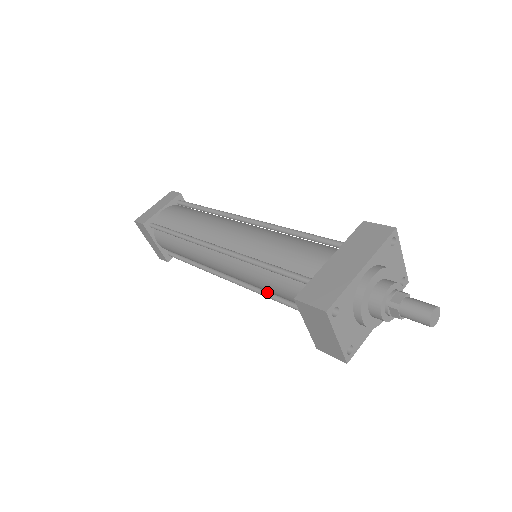
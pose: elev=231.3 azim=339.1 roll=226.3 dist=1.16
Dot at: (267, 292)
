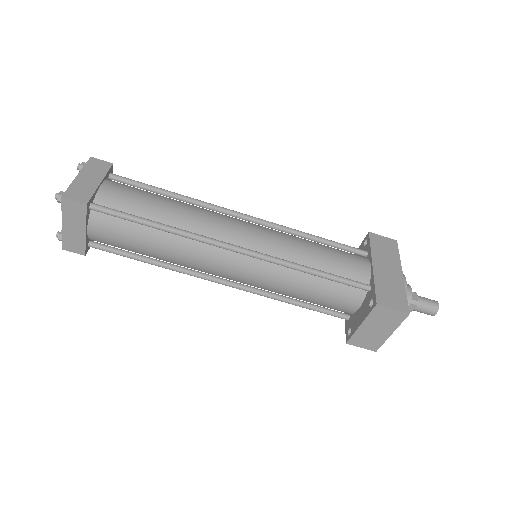
Dot at: (275, 294)
